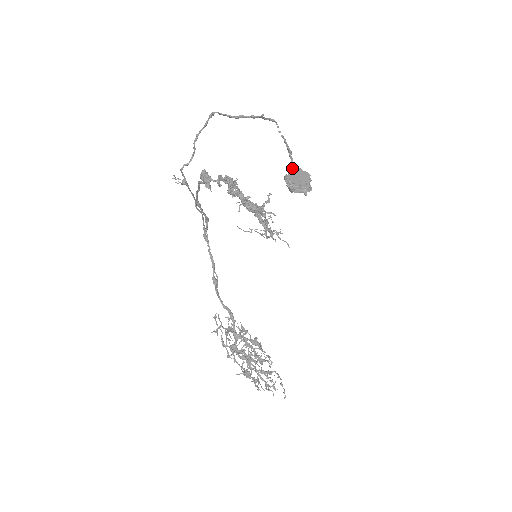
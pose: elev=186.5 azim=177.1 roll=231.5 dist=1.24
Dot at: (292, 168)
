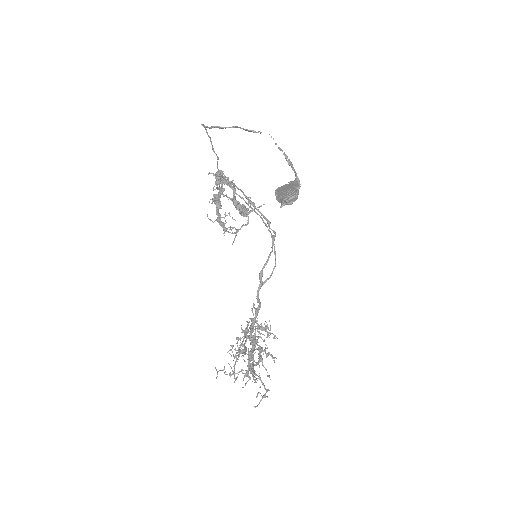
Dot at: (295, 181)
